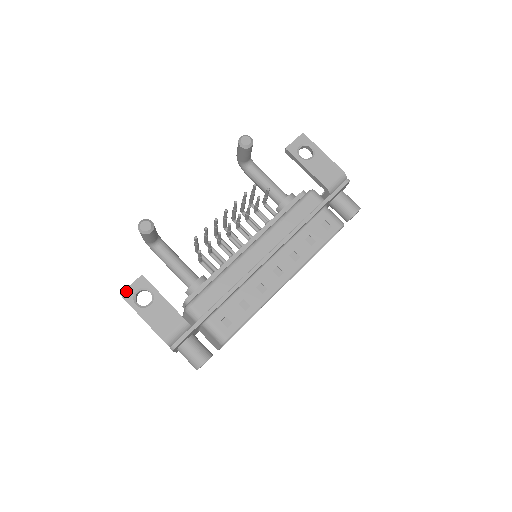
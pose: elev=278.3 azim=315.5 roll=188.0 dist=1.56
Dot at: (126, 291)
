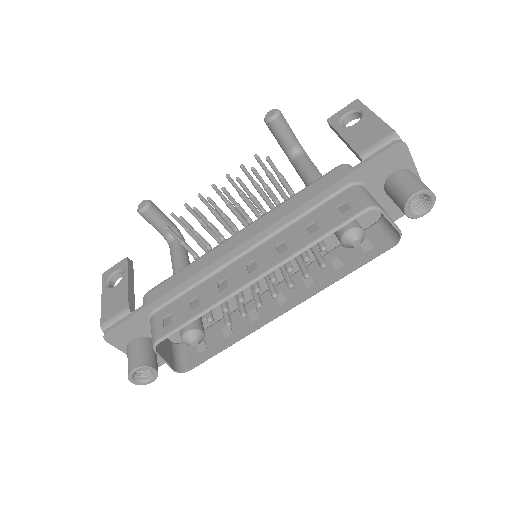
Dot at: (108, 271)
